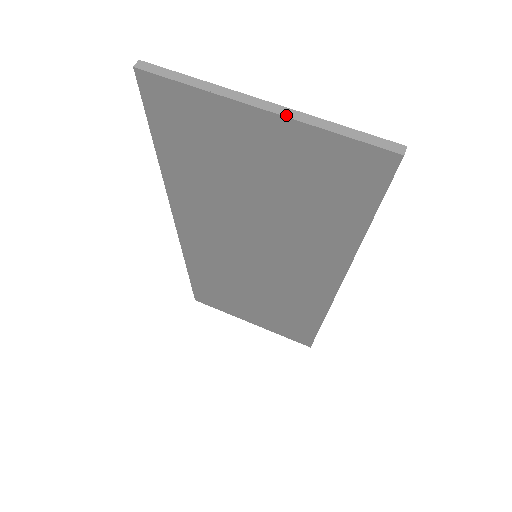
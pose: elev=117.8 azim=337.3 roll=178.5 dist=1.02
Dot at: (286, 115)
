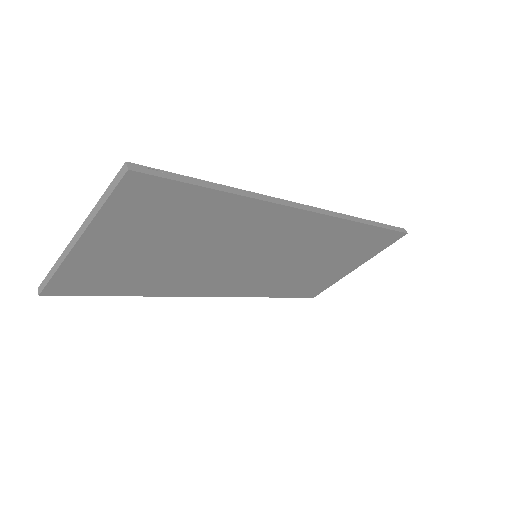
Dot at: (84, 230)
